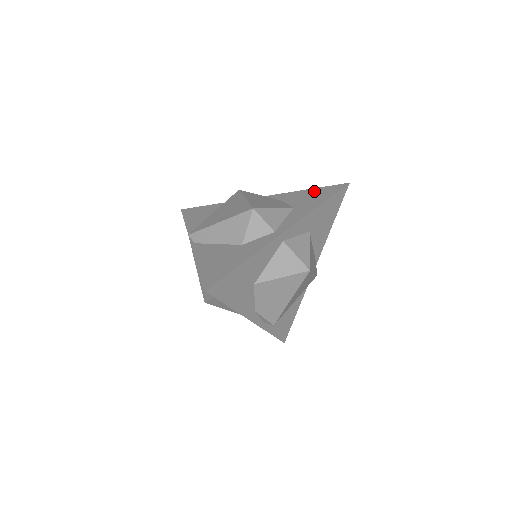
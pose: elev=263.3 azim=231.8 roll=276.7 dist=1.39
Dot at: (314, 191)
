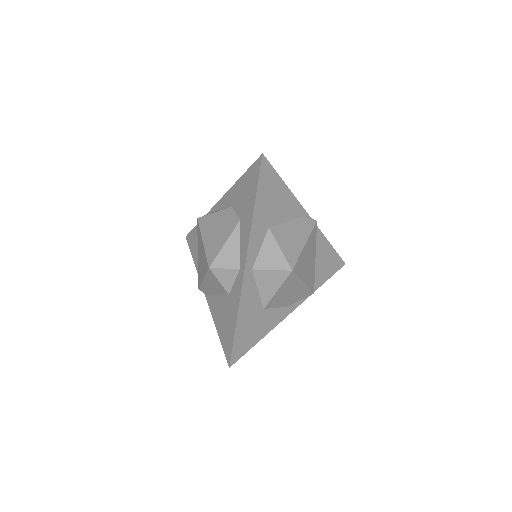
Dot at: (244, 181)
